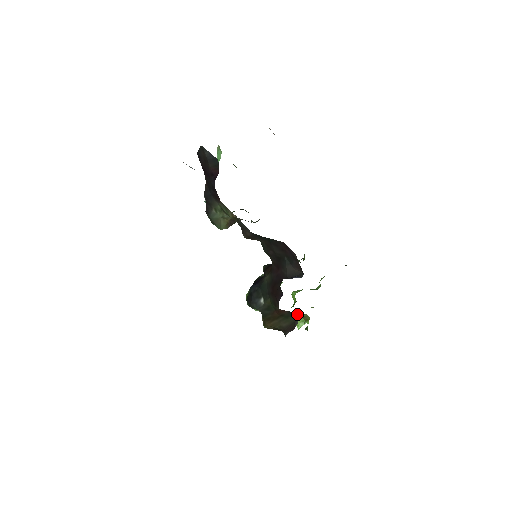
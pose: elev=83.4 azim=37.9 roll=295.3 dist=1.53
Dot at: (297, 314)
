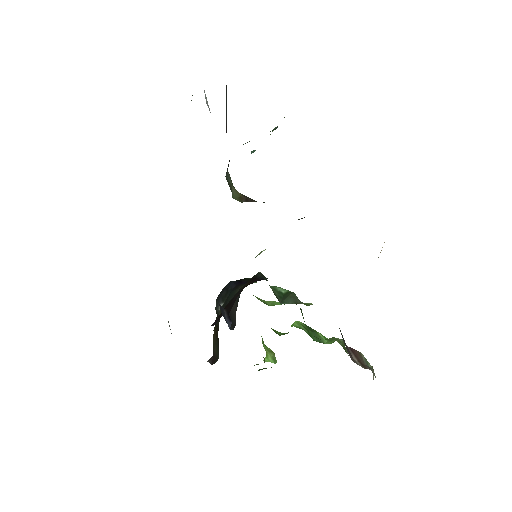
Dot at: occluded
